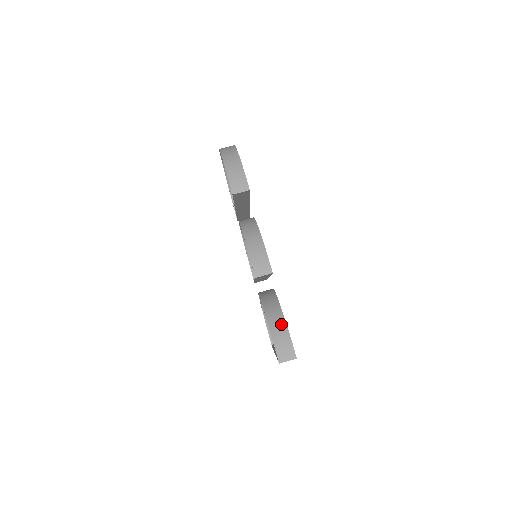
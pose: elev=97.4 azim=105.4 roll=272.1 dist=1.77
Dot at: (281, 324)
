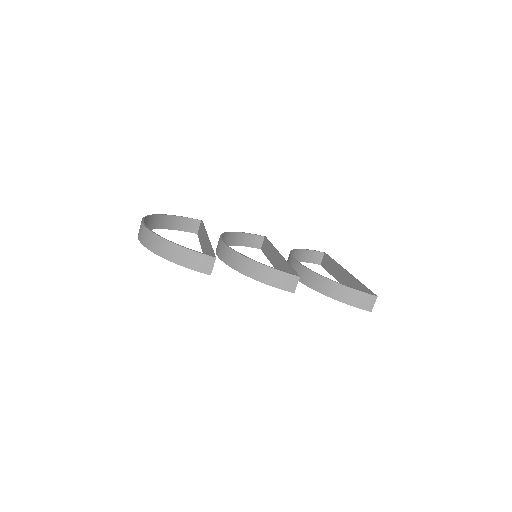
Dot at: (341, 290)
